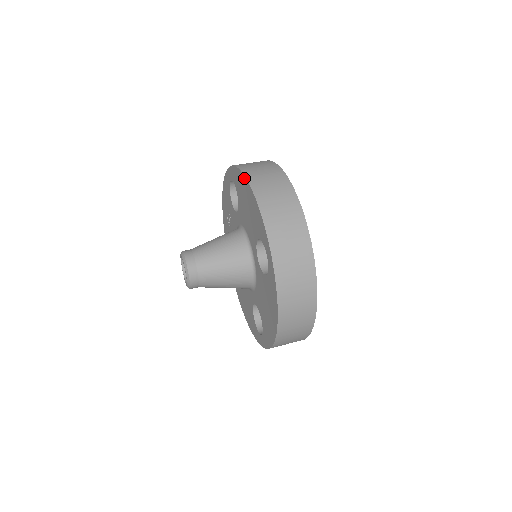
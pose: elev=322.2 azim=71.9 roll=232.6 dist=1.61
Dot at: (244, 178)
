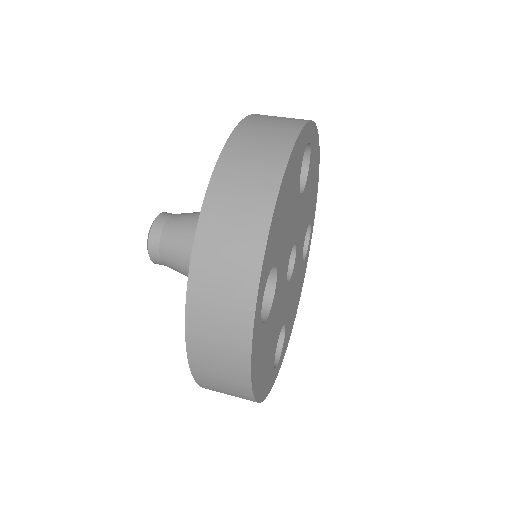
Dot at: (223, 151)
